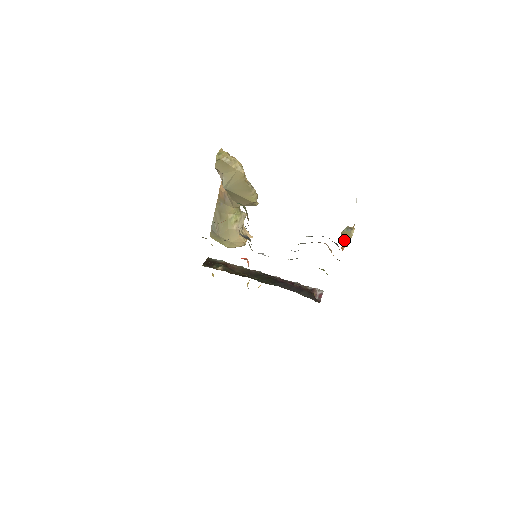
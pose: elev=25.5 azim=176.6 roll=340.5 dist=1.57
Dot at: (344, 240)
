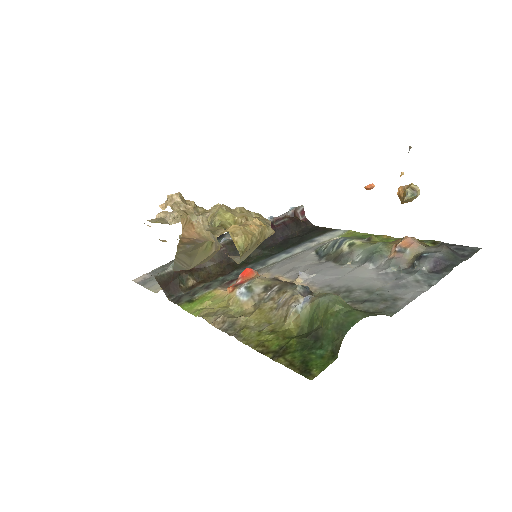
Dot at: (403, 203)
